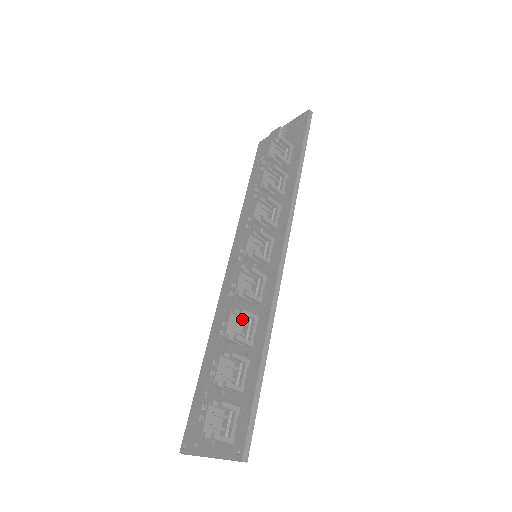
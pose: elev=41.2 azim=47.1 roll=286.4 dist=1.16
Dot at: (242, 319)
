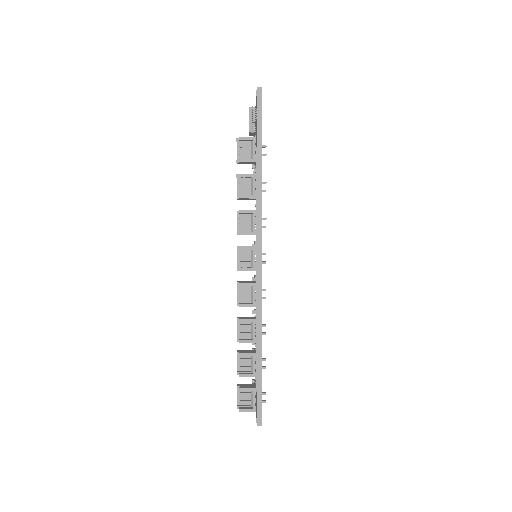
Dot at: occluded
